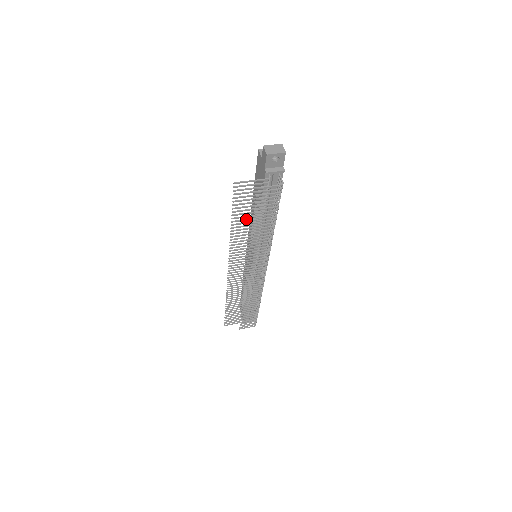
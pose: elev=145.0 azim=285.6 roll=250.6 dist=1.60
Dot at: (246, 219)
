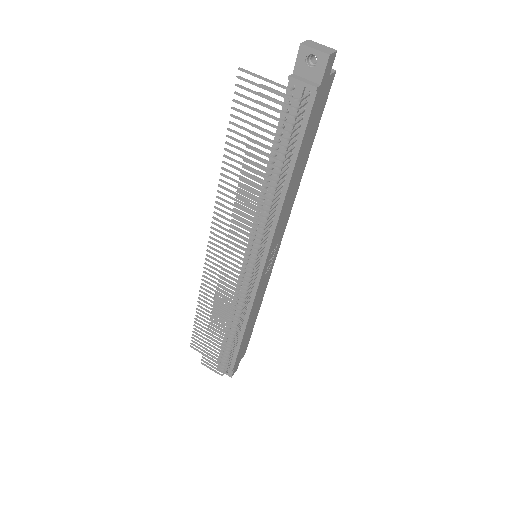
Dot at: (245, 157)
